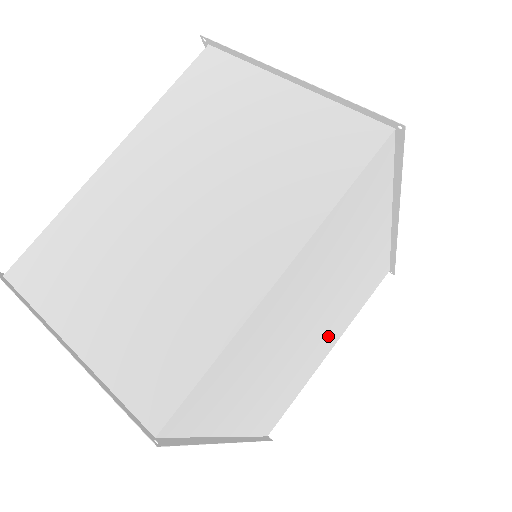
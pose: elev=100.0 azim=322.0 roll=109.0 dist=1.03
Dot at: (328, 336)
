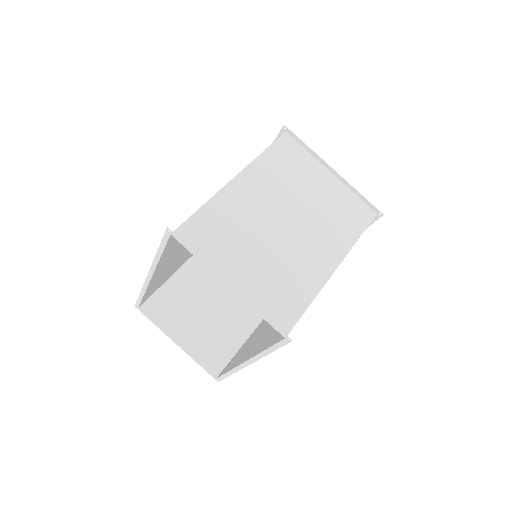
Dot at: occluded
